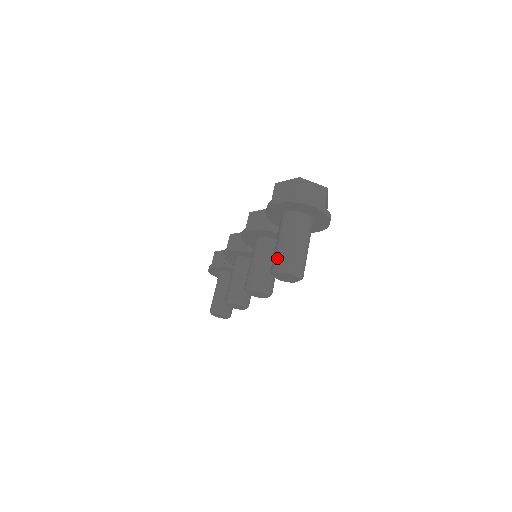
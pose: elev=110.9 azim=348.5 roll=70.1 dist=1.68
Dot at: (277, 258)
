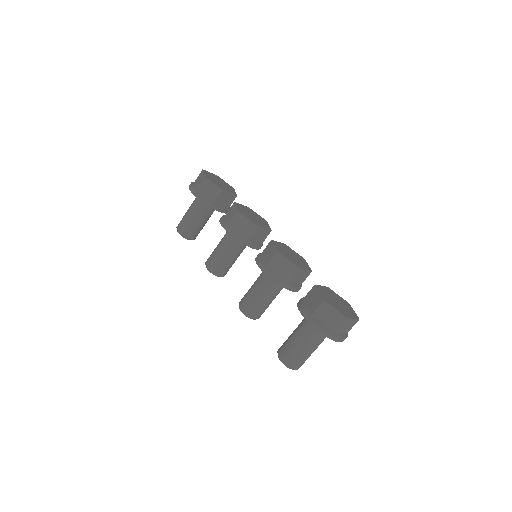
Dot at: (291, 357)
